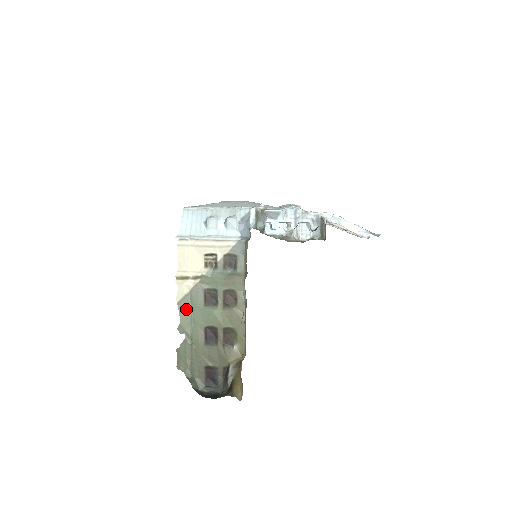
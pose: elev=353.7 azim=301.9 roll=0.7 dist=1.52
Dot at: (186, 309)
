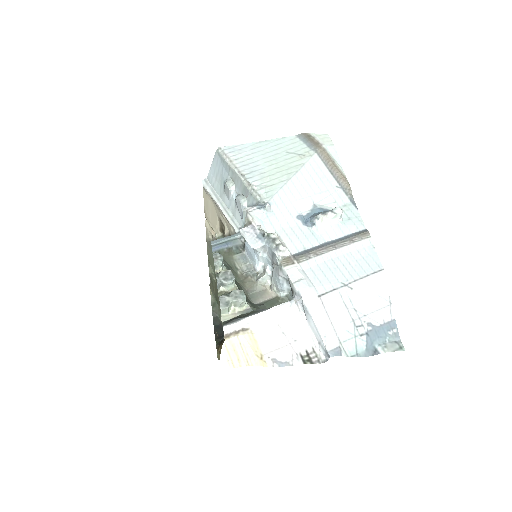
Dot at: (211, 251)
